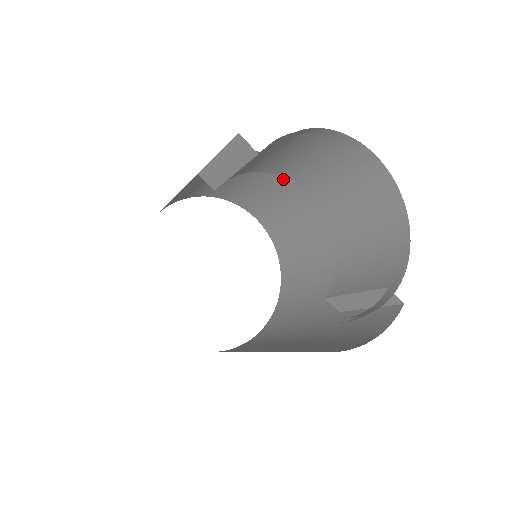
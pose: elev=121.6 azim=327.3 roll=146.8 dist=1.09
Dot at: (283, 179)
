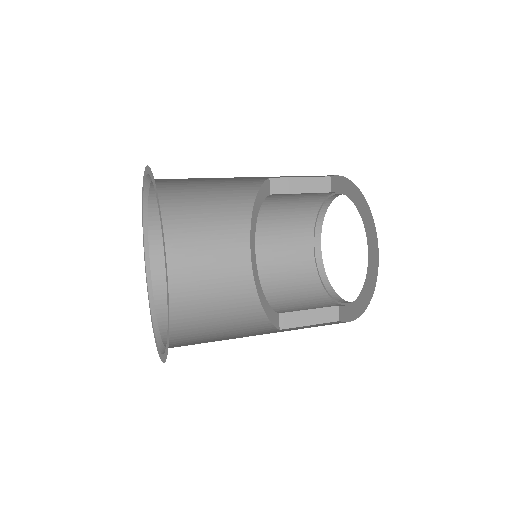
Dot at: (226, 238)
